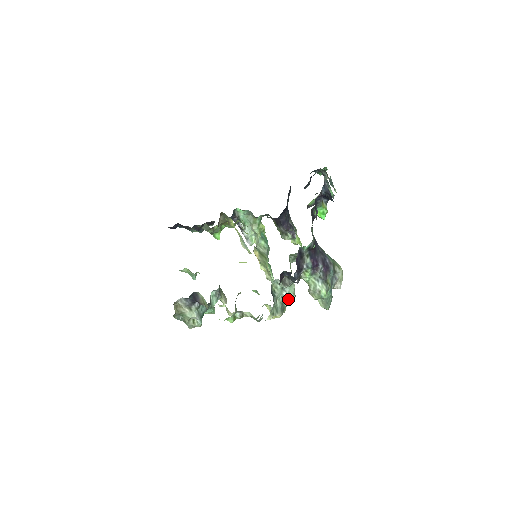
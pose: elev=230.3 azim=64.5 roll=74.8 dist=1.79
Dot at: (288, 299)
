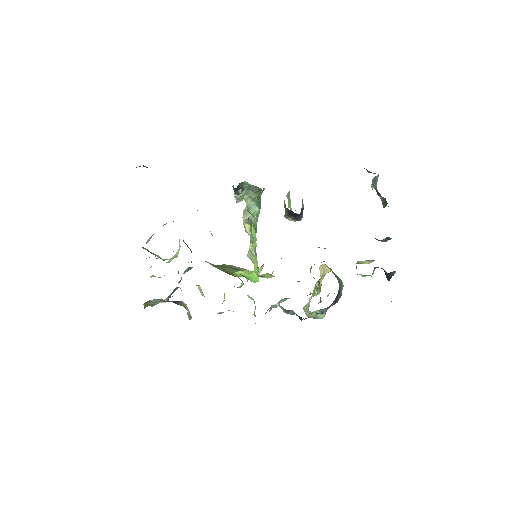
Dot at: occluded
